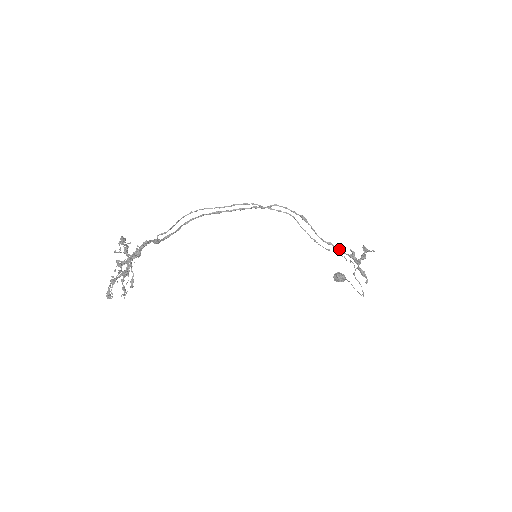
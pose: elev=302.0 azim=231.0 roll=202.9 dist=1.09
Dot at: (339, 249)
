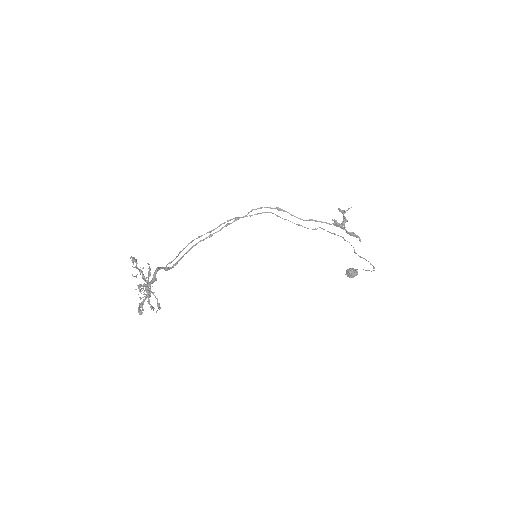
Dot at: (321, 222)
